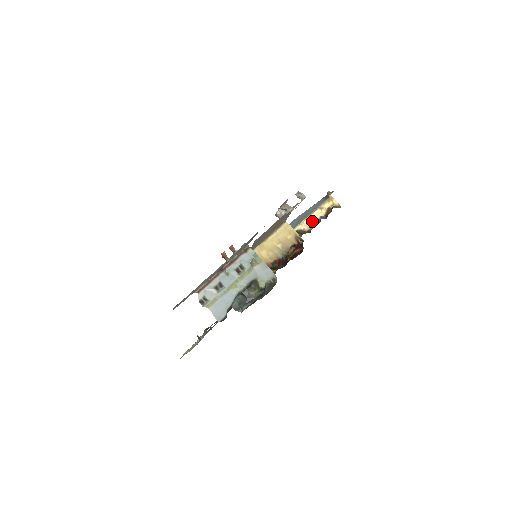
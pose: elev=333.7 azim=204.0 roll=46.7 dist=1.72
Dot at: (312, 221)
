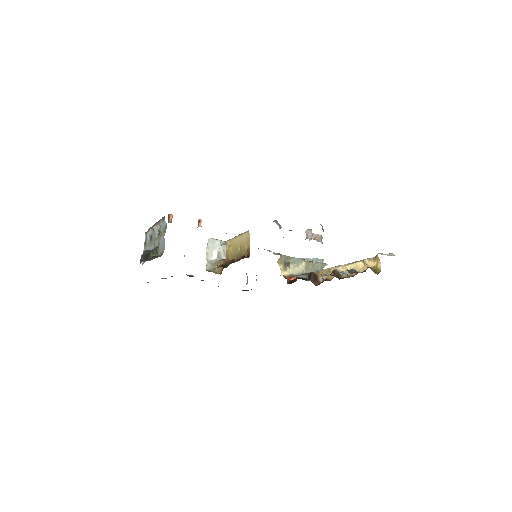
Dot at: occluded
